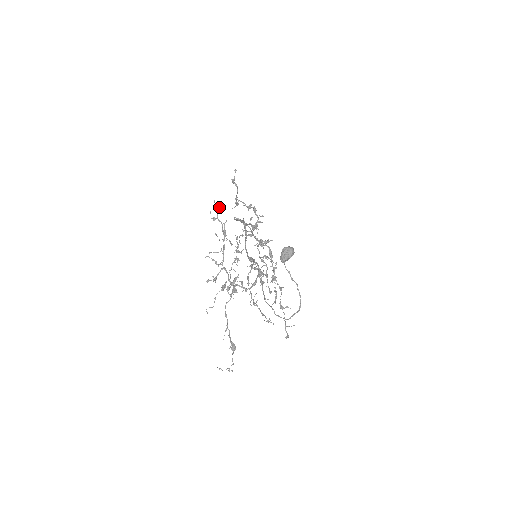
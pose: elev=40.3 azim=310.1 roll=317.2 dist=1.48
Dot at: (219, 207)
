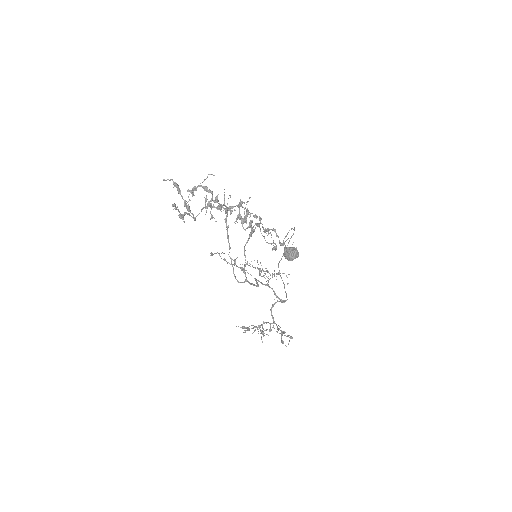
Dot at: (247, 328)
